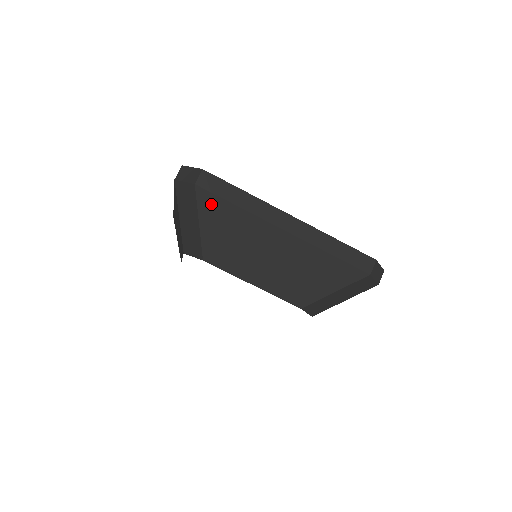
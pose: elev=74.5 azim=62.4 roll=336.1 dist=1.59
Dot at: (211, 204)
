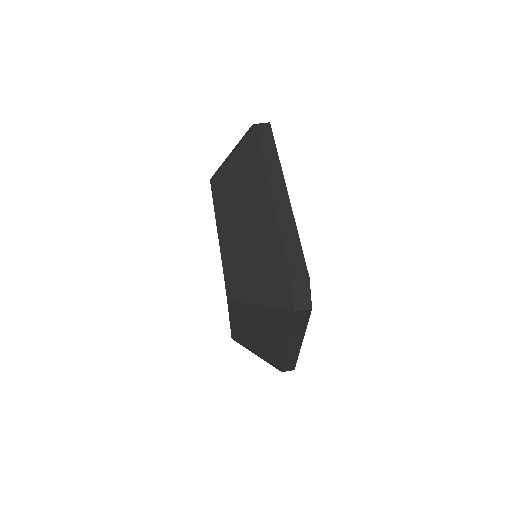
Dot at: (250, 144)
